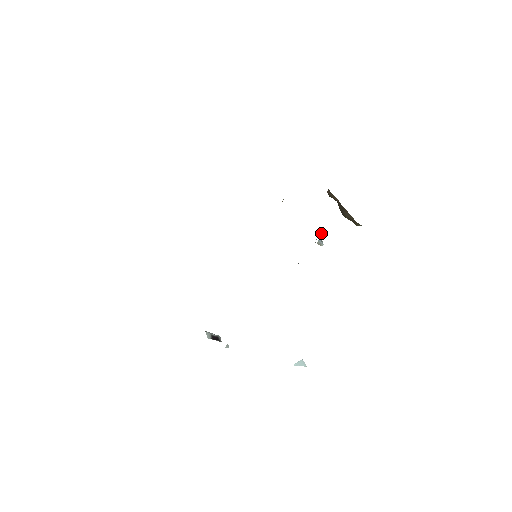
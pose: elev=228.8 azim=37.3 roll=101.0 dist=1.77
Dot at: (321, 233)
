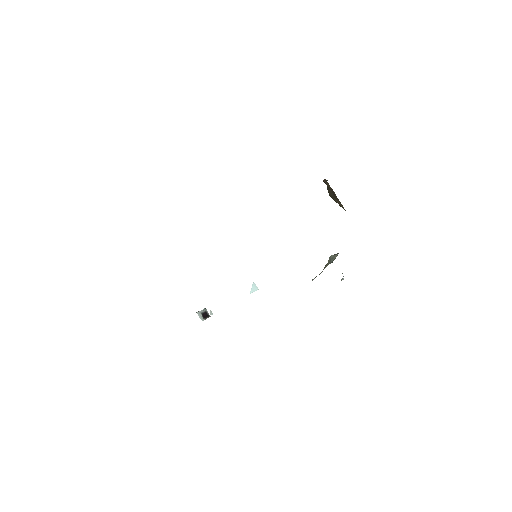
Dot at: occluded
